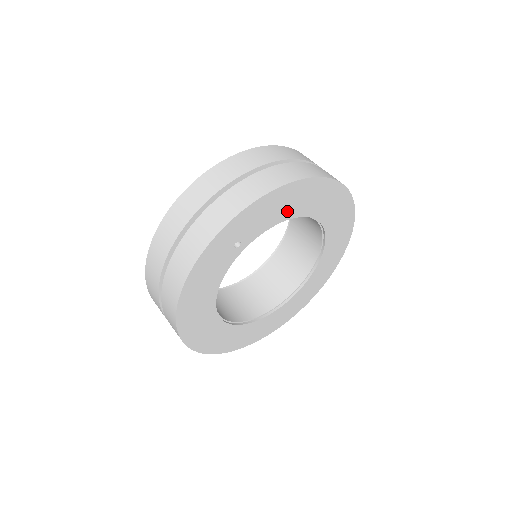
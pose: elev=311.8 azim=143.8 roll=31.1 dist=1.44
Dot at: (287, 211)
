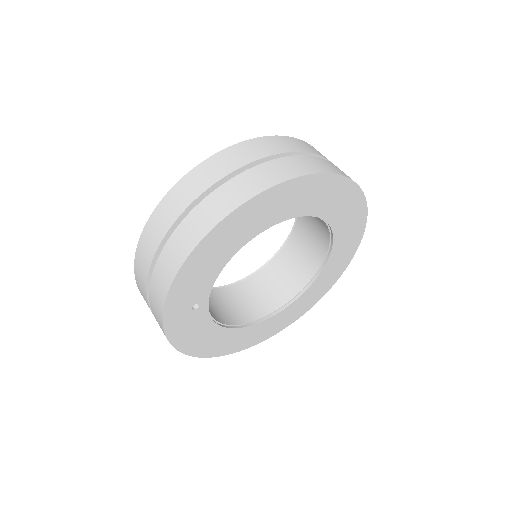
Dot at: (222, 256)
